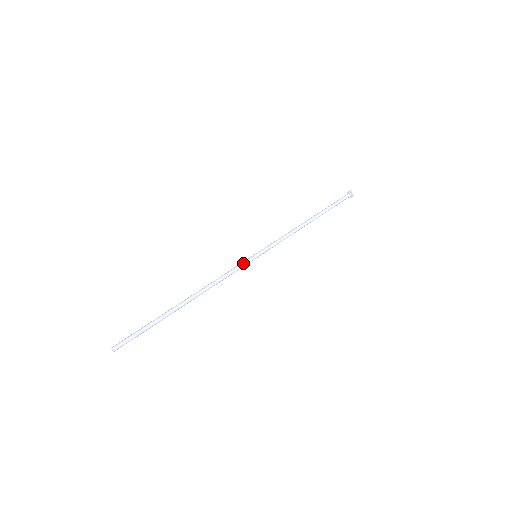
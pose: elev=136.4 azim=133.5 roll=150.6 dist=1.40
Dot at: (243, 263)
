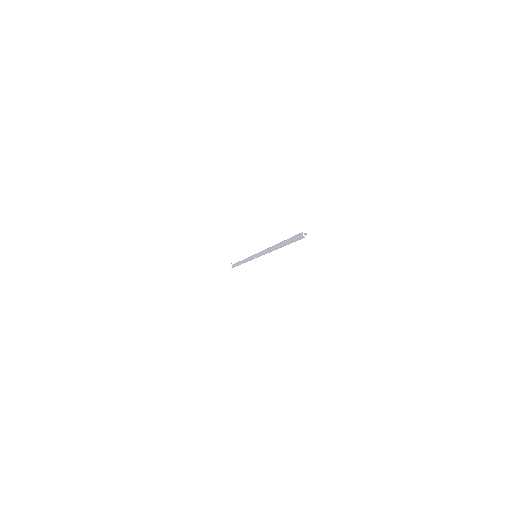
Dot at: occluded
